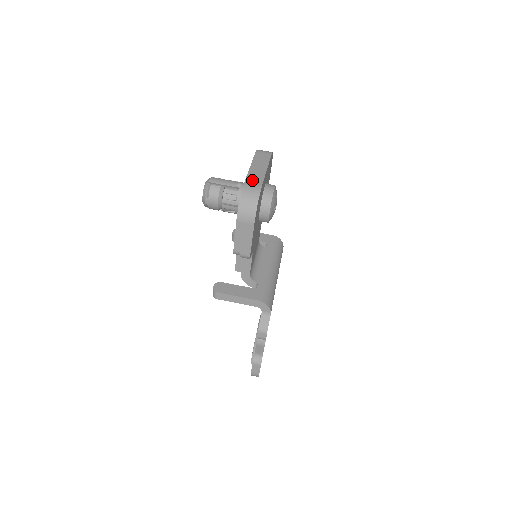
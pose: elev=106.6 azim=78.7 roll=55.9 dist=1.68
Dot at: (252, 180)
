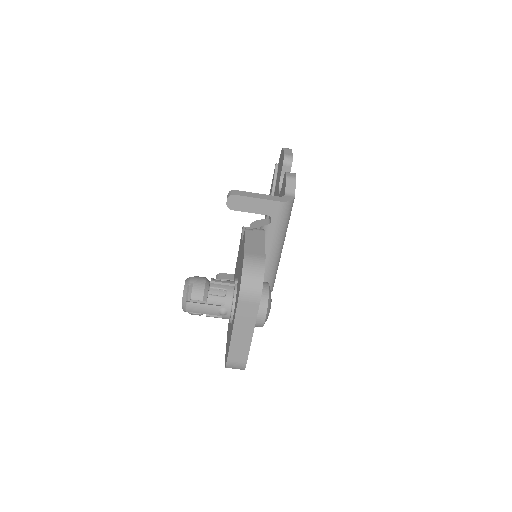
Dot at: (235, 356)
